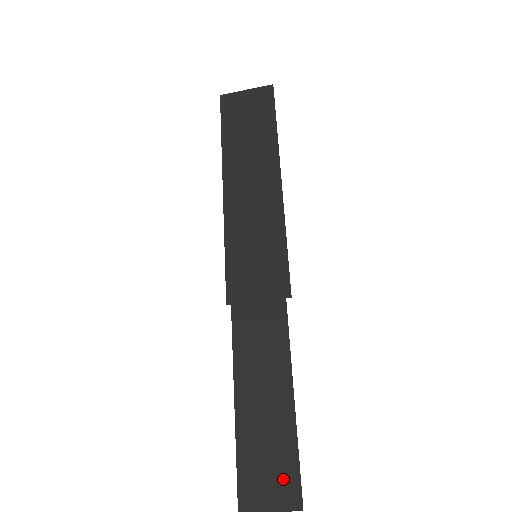
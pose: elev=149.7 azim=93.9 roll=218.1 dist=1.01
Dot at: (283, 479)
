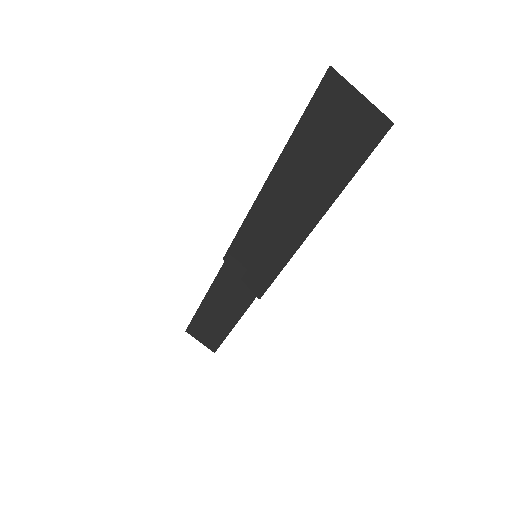
Dot at: (211, 340)
